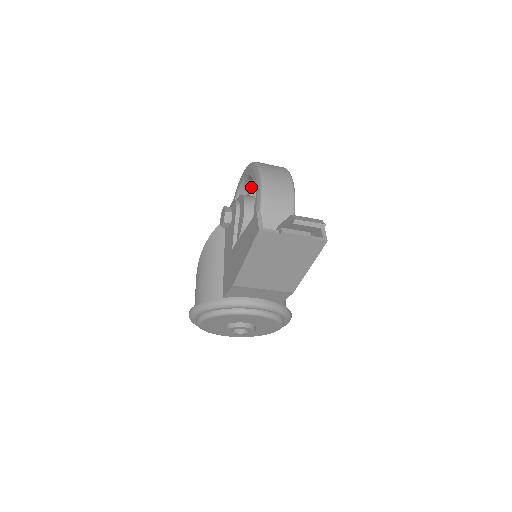
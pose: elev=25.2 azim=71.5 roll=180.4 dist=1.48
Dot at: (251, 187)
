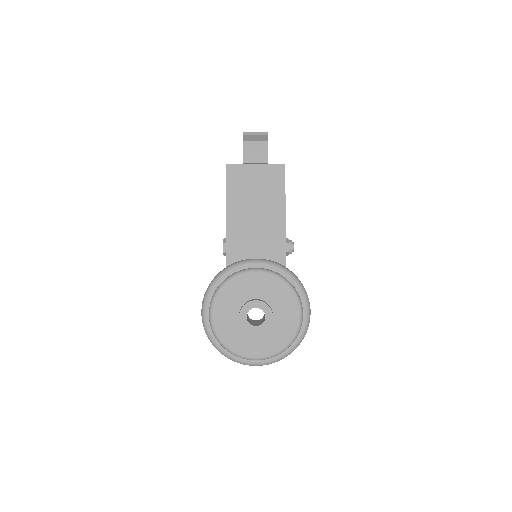
Dot at: occluded
